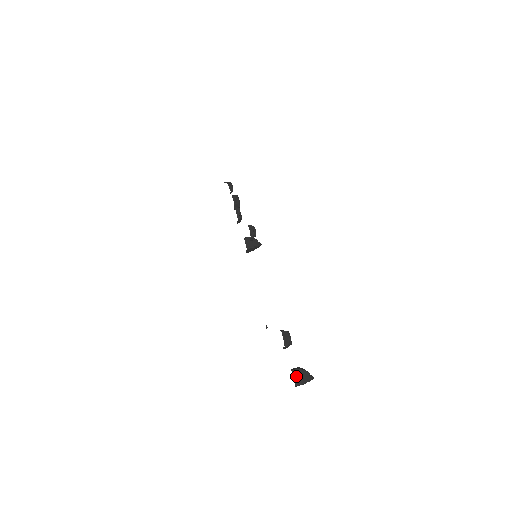
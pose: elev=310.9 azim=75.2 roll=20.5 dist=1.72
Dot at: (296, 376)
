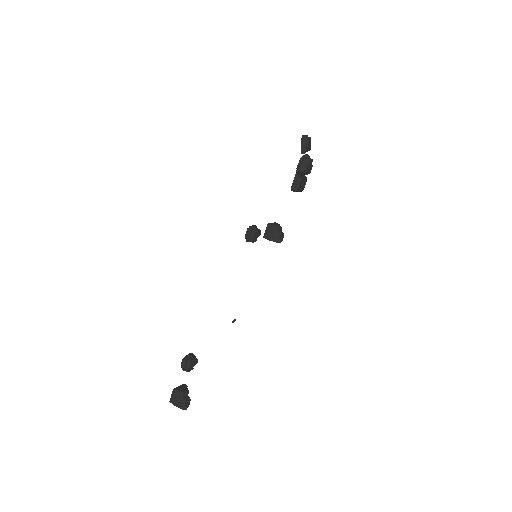
Dot at: (173, 397)
